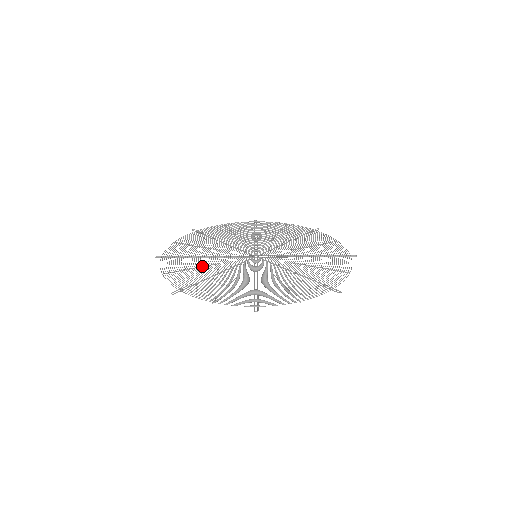
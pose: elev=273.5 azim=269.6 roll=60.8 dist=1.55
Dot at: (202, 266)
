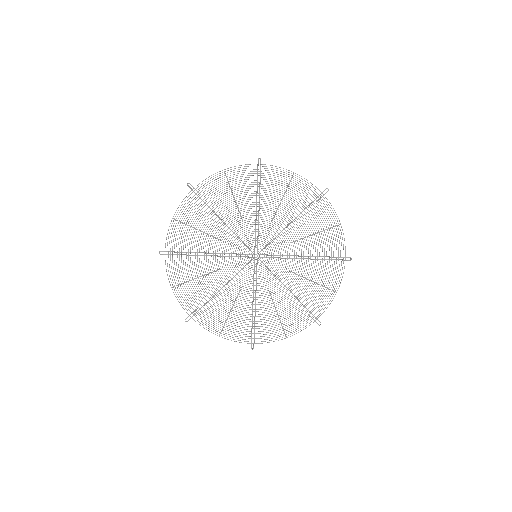
Dot at: (206, 275)
